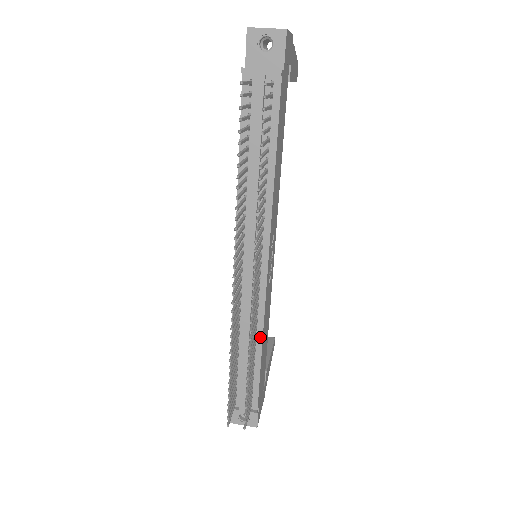
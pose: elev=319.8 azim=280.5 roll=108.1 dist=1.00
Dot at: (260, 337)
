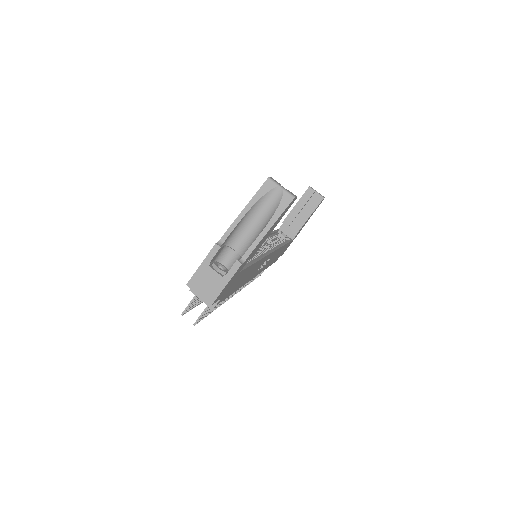
Dot at: occluded
